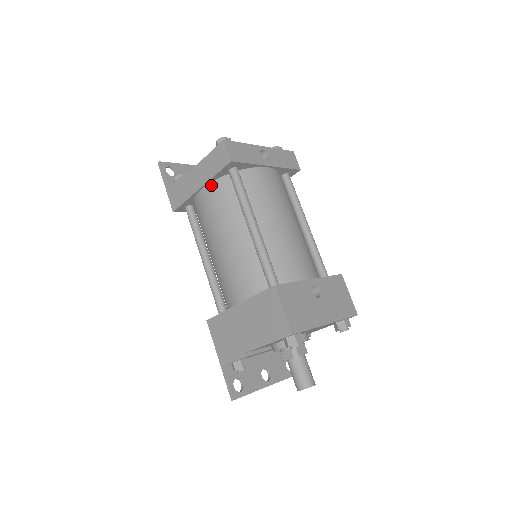
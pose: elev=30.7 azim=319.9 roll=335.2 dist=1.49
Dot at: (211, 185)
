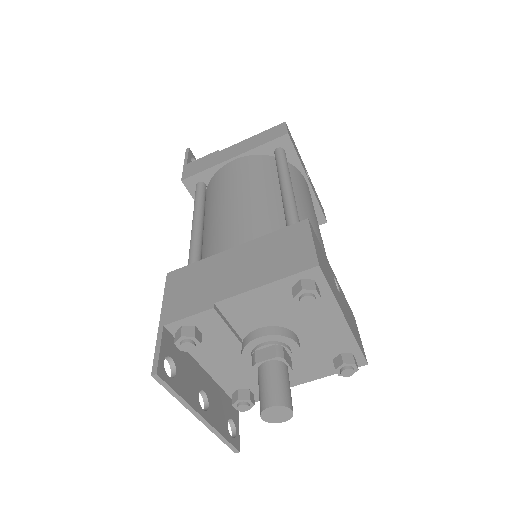
Dot at: (248, 157)
